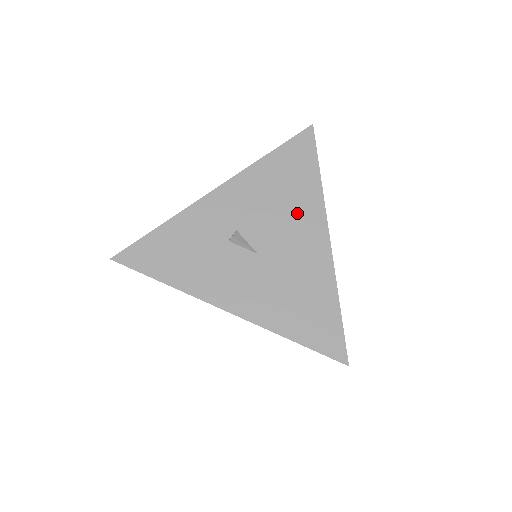
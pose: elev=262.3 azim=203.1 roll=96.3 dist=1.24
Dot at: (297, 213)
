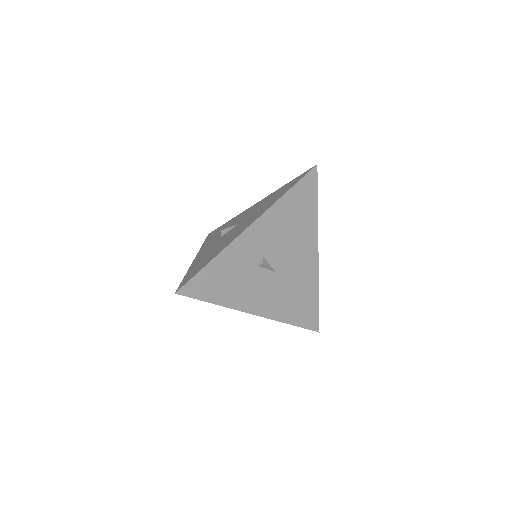
Dot at: (301, 238)
